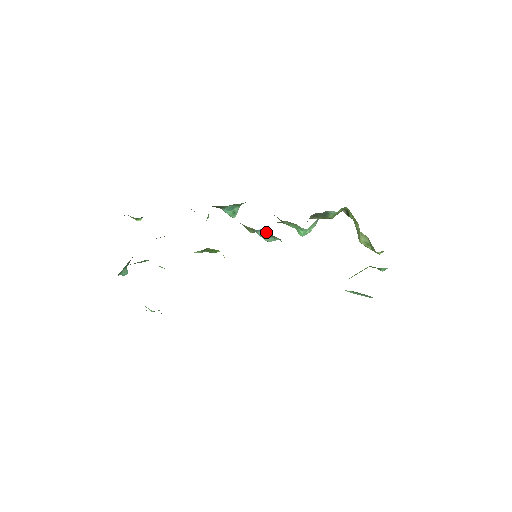
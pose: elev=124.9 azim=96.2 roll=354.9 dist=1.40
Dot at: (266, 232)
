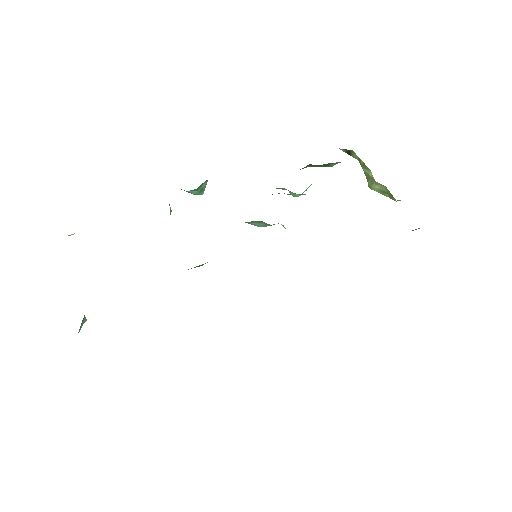
Dot at: (263, 222)
